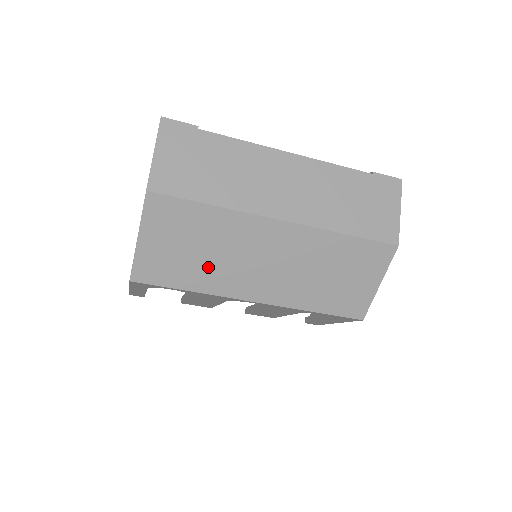
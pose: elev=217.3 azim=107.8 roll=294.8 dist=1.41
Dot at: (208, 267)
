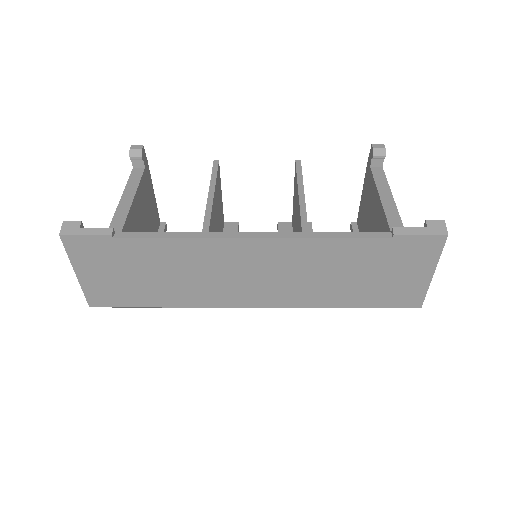
Dot at: occluded
